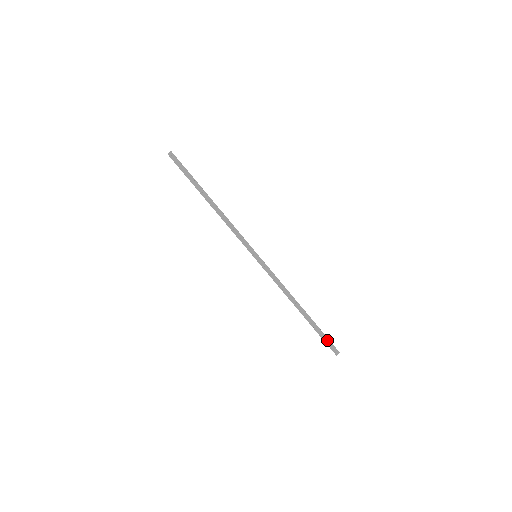
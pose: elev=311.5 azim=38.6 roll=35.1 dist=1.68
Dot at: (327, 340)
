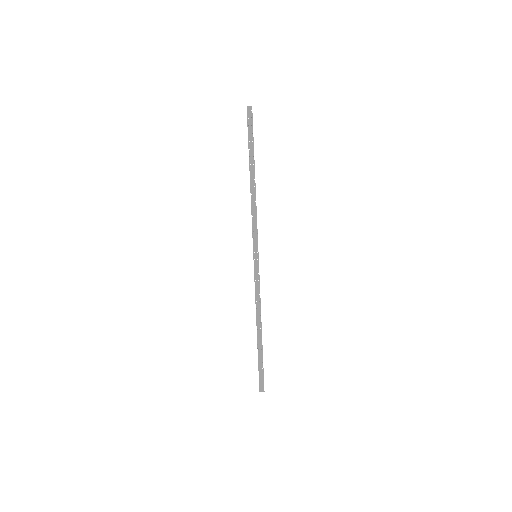
Dot at: (261, 373)
